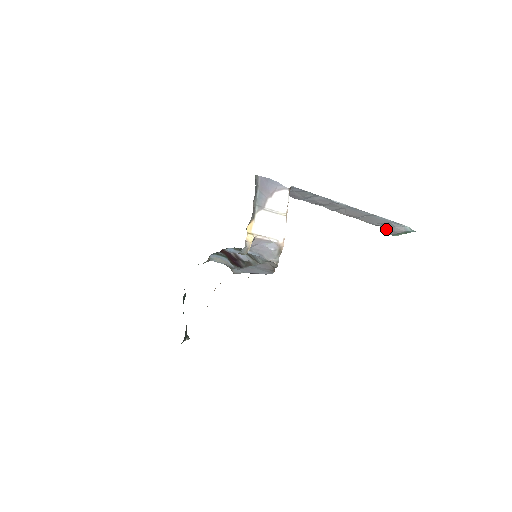
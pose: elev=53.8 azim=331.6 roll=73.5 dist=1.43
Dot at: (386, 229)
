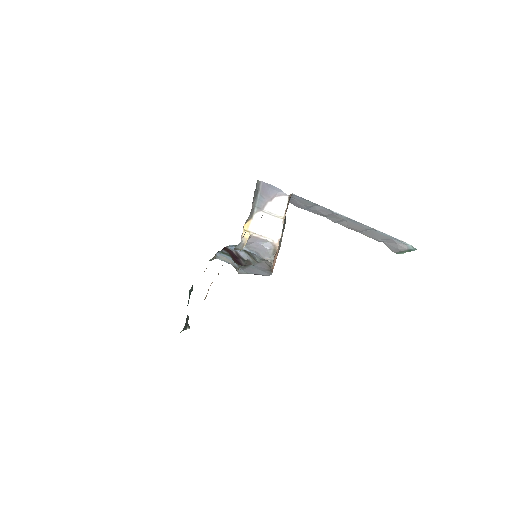
Dot at: (390, 246)
